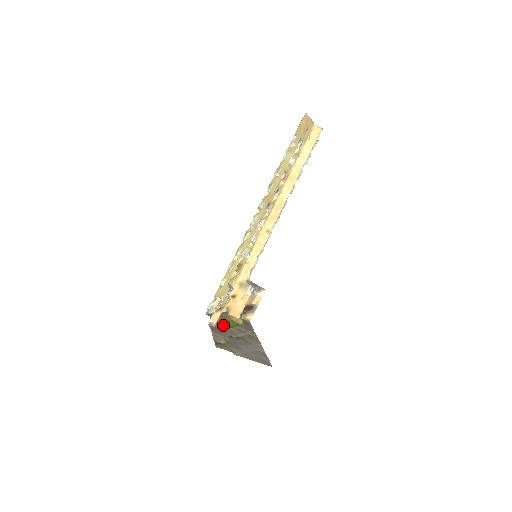
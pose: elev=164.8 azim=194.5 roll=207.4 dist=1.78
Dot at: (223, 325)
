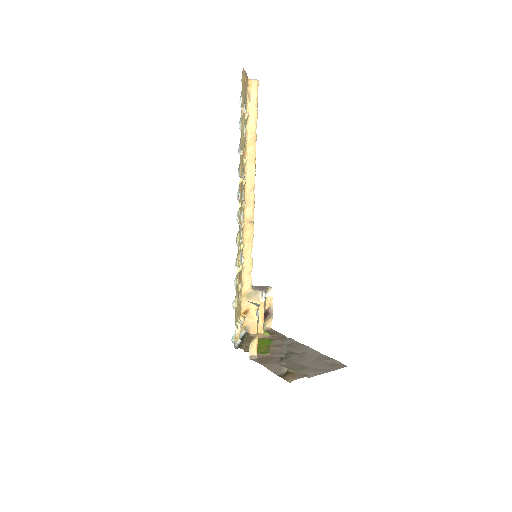
Dot at: (261, 350)
